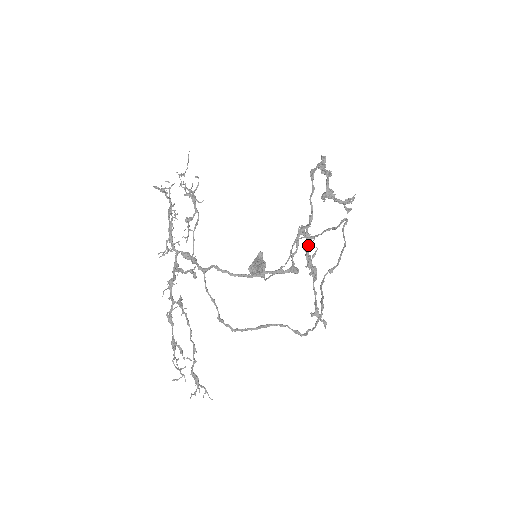
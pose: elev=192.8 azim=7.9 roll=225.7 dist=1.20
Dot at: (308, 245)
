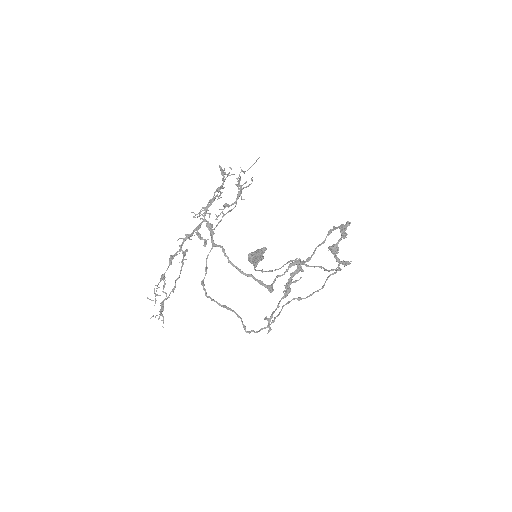
Dot at: (295, 273)
